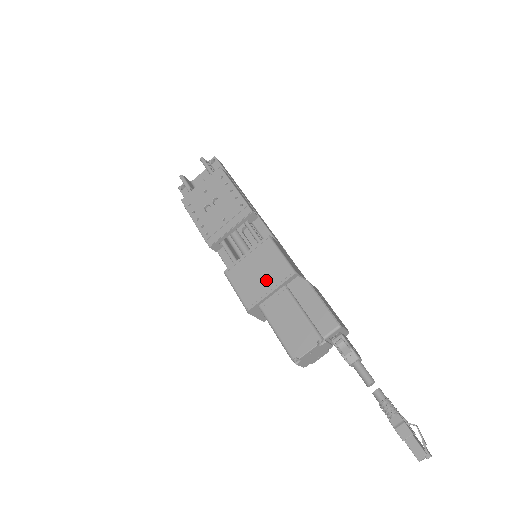
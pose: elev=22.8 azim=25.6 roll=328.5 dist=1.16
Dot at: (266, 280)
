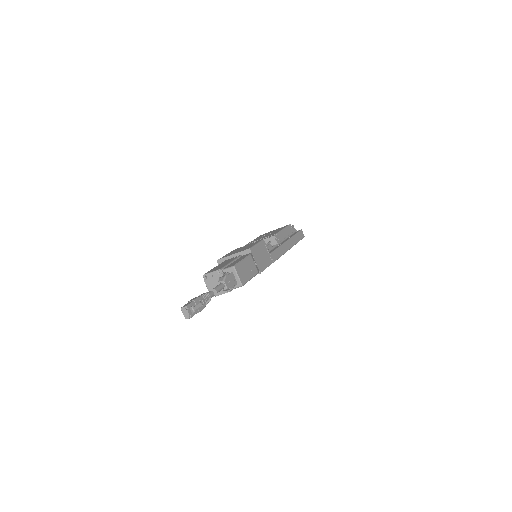
Dot at: (238, 251)
